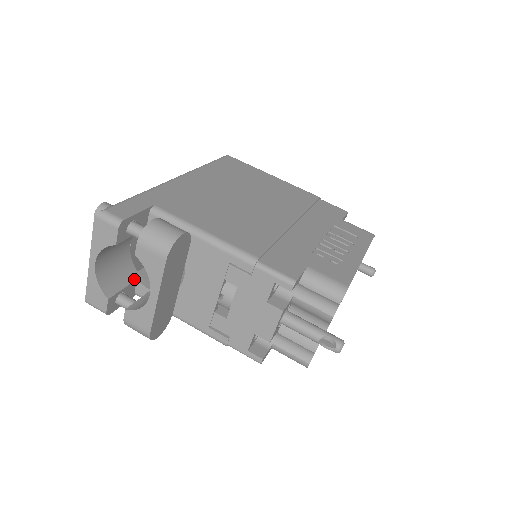
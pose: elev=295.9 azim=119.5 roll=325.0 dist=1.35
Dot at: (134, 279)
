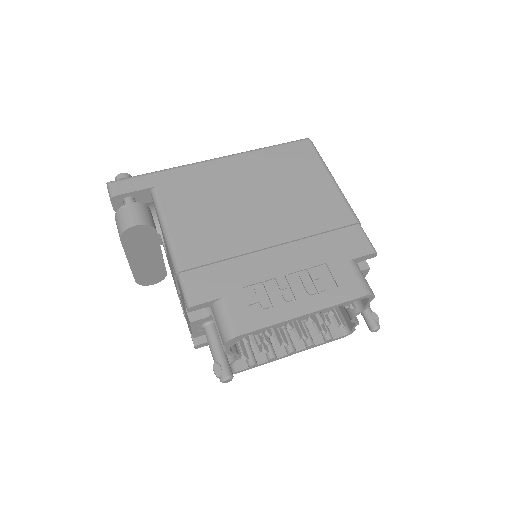
Dot at: (158, 233)
